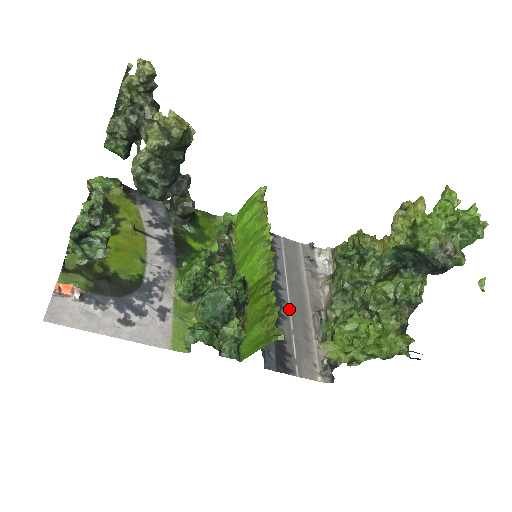
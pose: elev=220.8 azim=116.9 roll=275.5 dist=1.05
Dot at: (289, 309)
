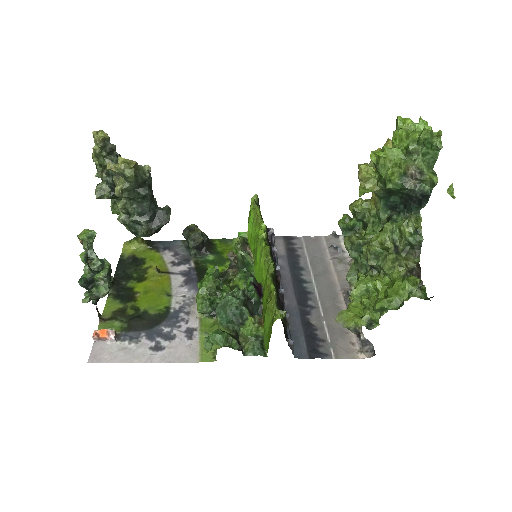
Dot at: (317, 298)
